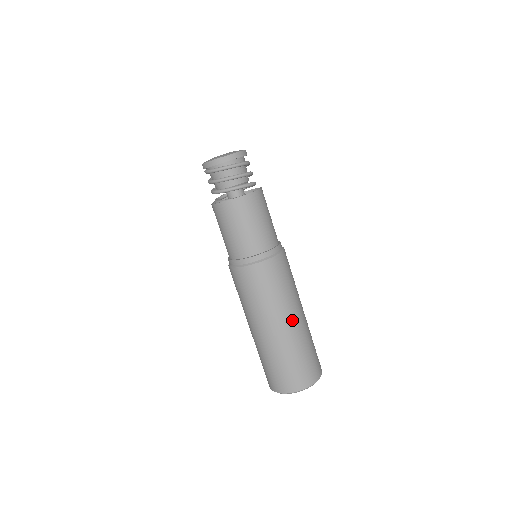
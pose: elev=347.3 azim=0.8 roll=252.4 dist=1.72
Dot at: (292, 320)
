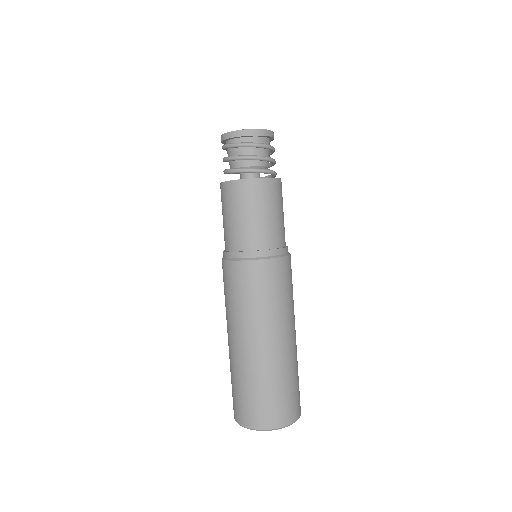
Dot at: (248, 342)
